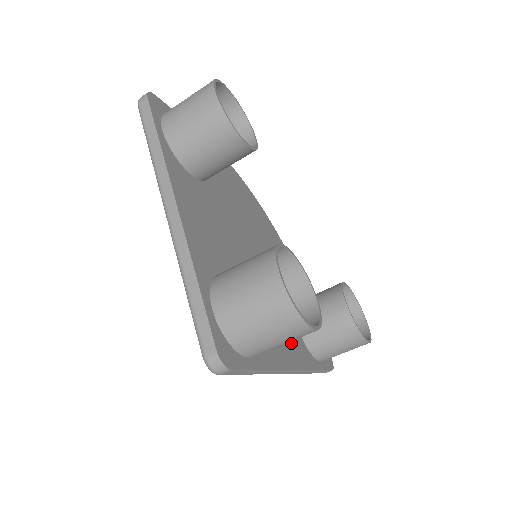
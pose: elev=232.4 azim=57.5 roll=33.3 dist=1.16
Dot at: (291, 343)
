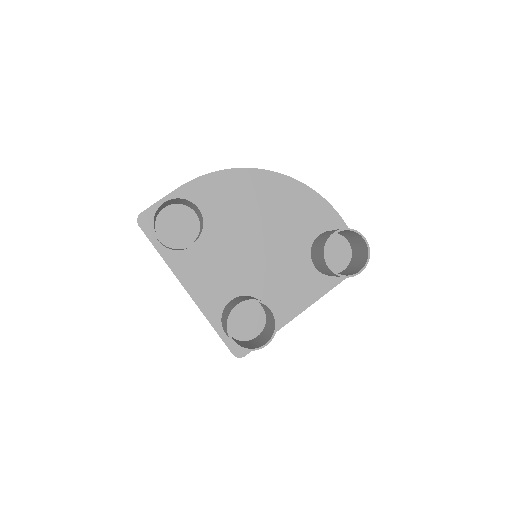
Dot at: (304, 289)
